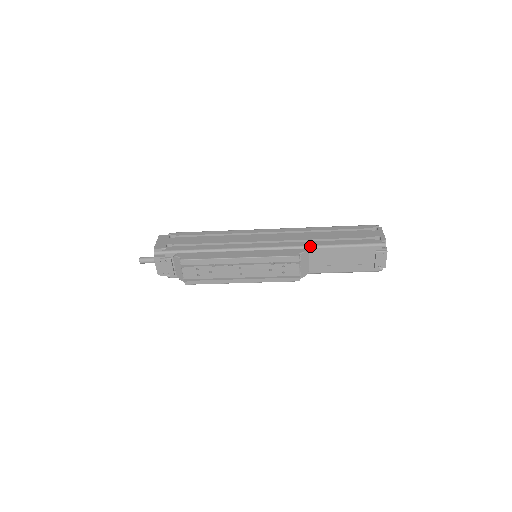
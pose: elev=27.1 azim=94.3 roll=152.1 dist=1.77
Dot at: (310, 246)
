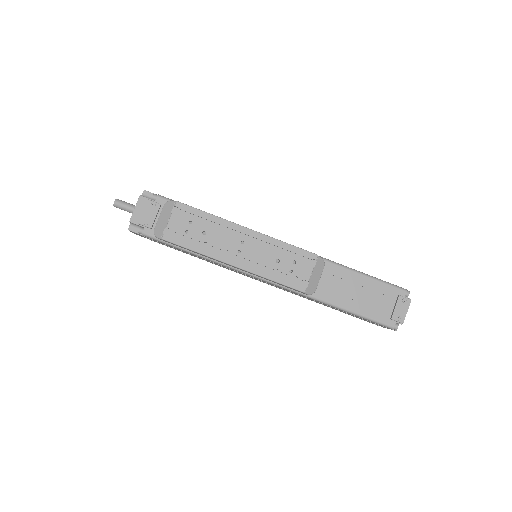
Dot at: (328, 259)
